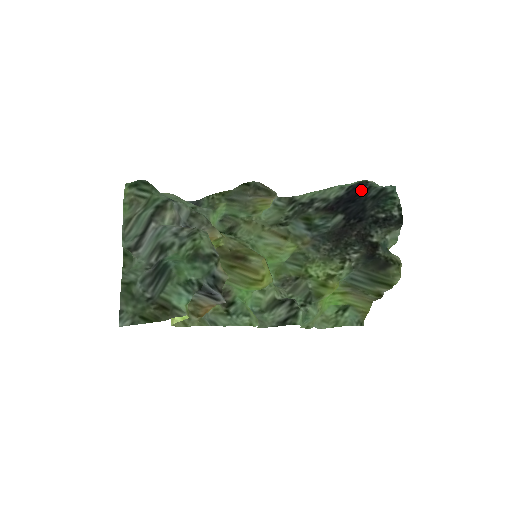
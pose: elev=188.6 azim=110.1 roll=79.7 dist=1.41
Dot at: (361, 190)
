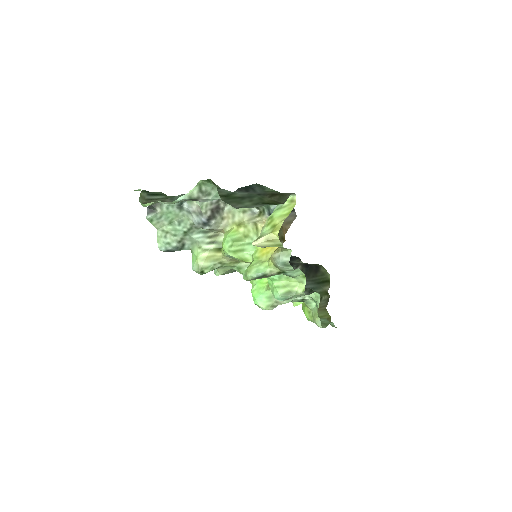
Dot at: occluded
